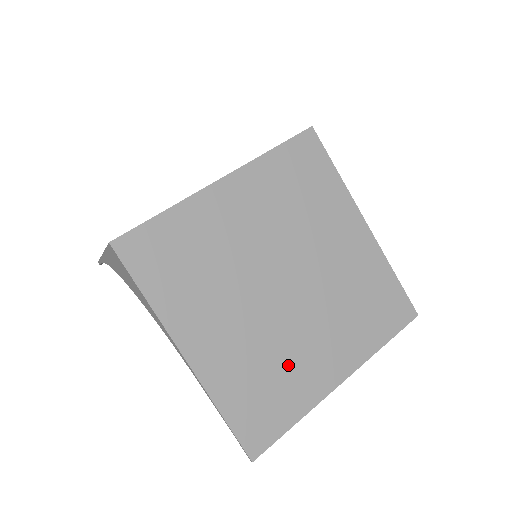
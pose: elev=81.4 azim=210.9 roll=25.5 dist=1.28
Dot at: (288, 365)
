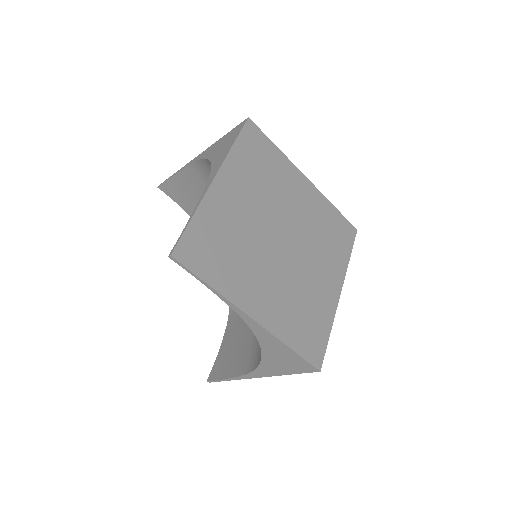
Dot at: (243, 262)
